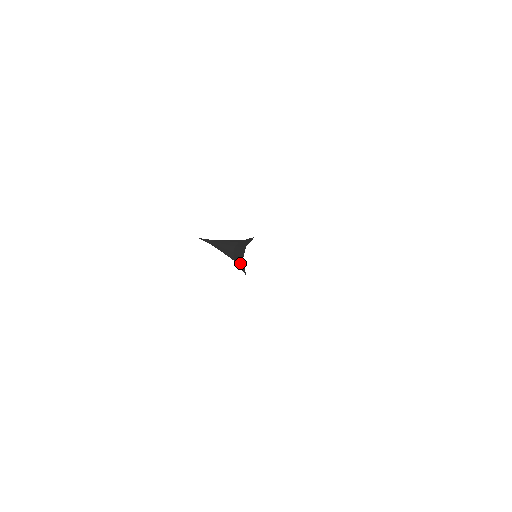
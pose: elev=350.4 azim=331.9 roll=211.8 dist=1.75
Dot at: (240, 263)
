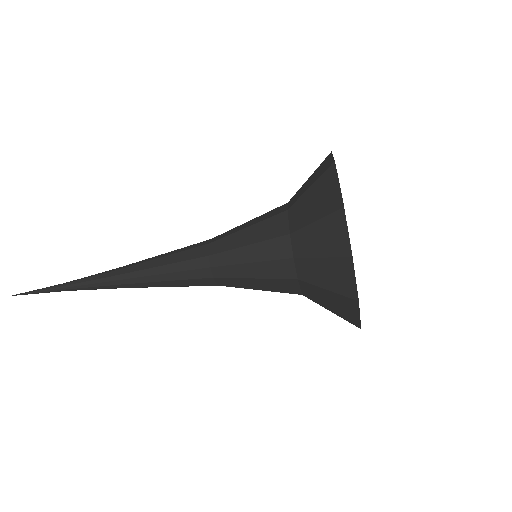
Dot at: (257, 232)
